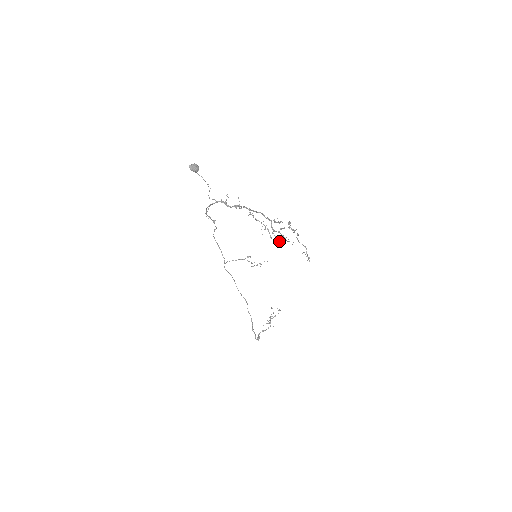
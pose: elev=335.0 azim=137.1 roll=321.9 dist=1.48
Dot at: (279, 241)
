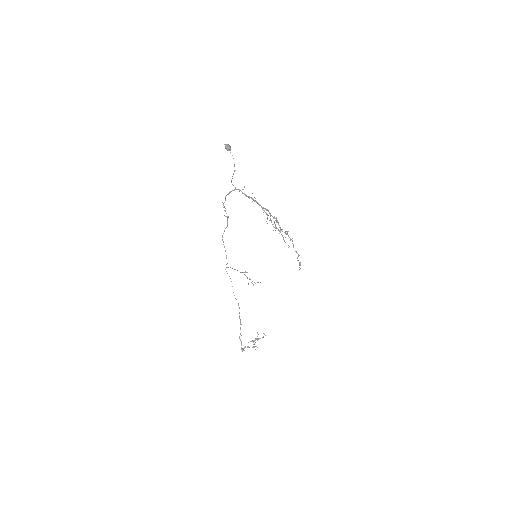
Dot at: (279, 233)
